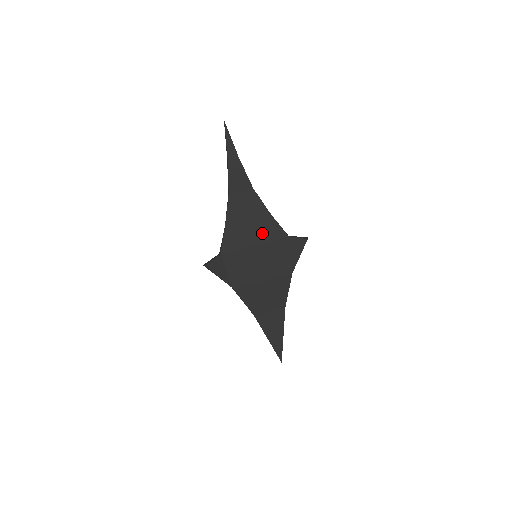
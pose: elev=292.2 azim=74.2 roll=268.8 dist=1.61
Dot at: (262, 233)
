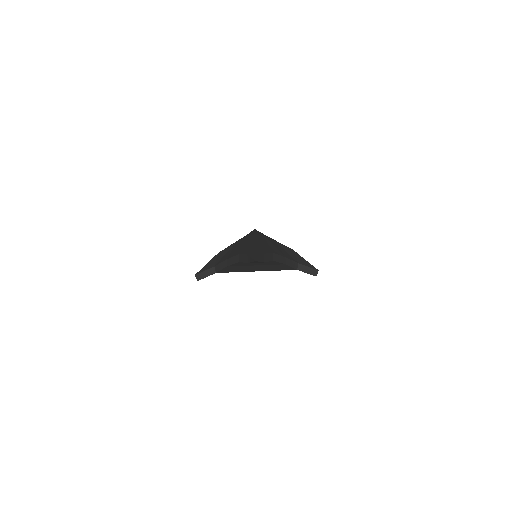
Dot at: (268, 269)
